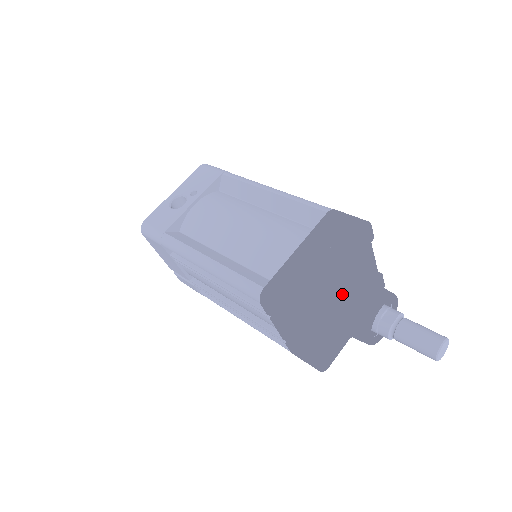
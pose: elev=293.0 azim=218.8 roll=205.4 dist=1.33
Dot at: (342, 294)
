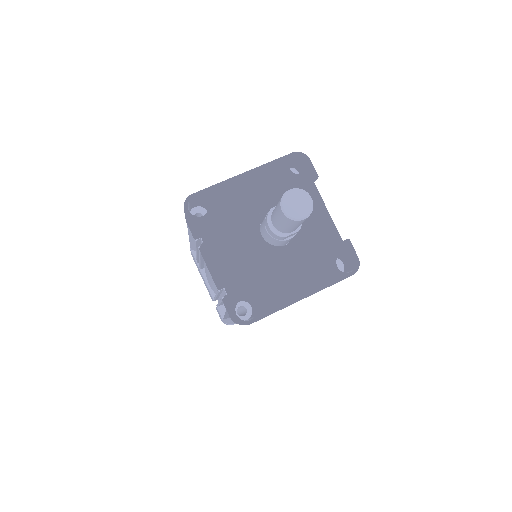
Dot at: occluded
